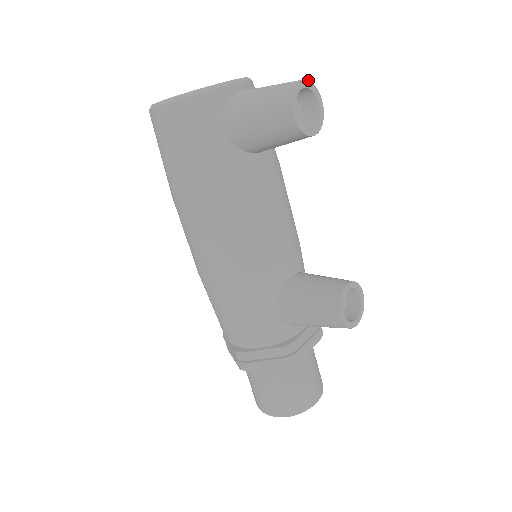
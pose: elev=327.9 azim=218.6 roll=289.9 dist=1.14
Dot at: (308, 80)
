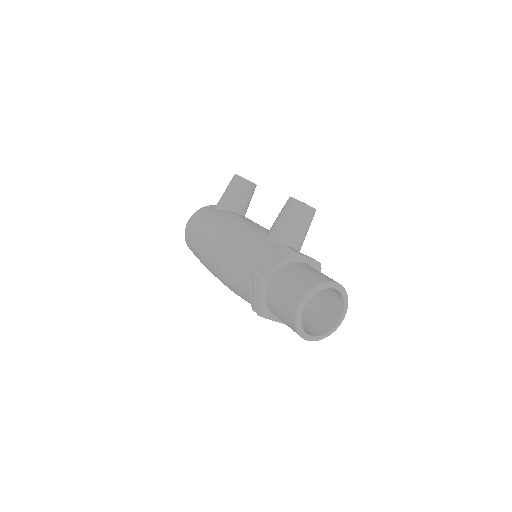
Dot at: occluded
